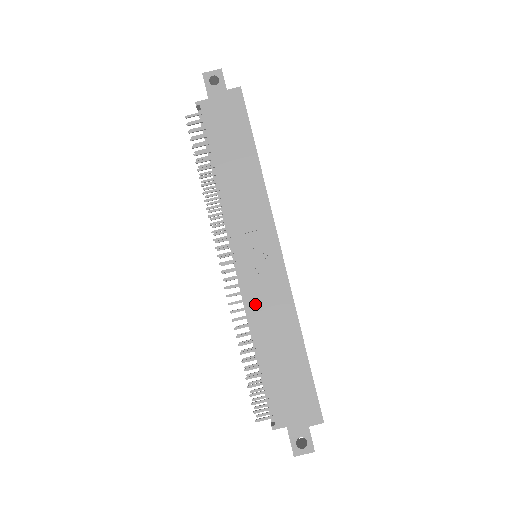
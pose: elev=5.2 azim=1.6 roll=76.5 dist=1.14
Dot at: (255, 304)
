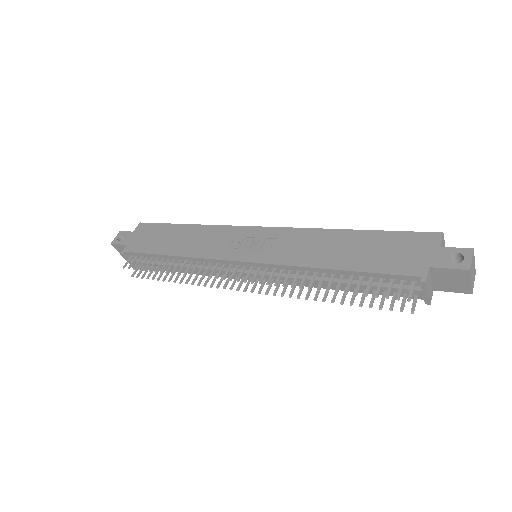
Dot at: (288, 259)
